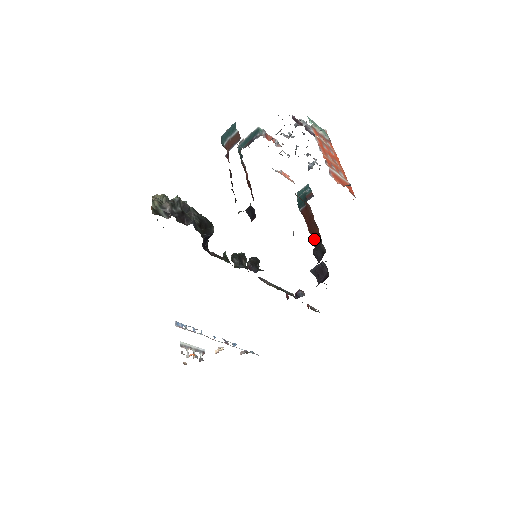
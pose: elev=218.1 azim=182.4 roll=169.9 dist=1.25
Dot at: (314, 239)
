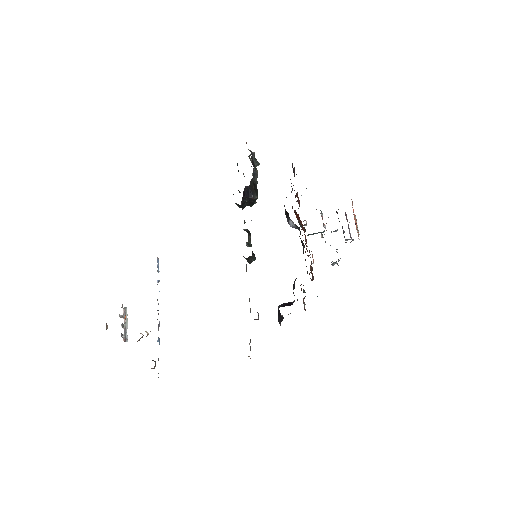
Dot at: occluded
